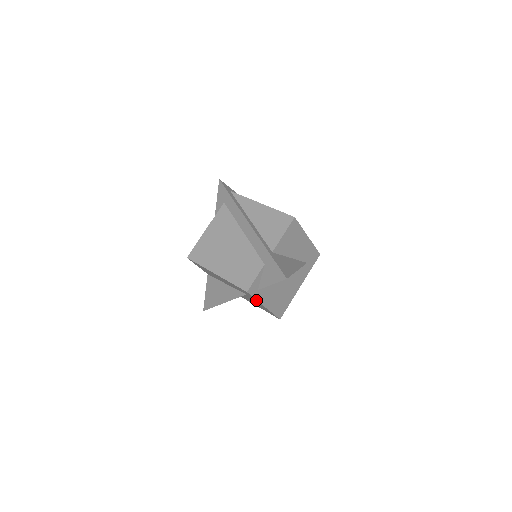
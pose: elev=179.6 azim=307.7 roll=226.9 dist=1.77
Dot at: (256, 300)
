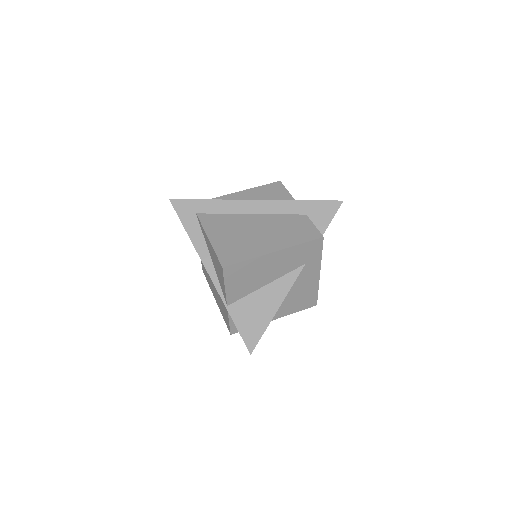
Dot at: (318, 261)
